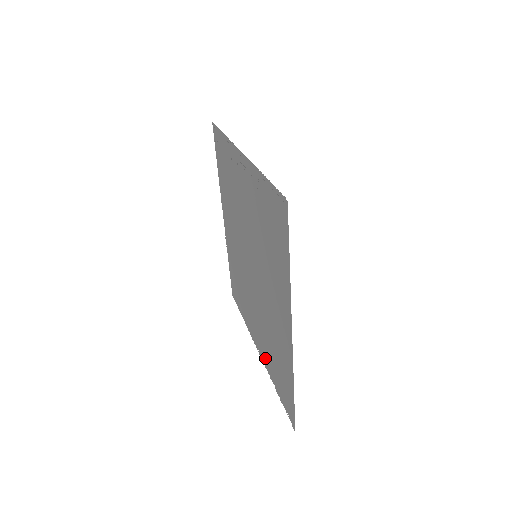
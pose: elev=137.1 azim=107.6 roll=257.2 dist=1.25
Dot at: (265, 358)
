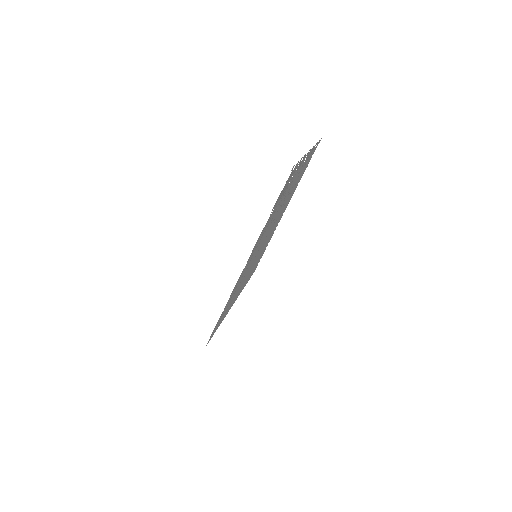
Dot at: occluded
